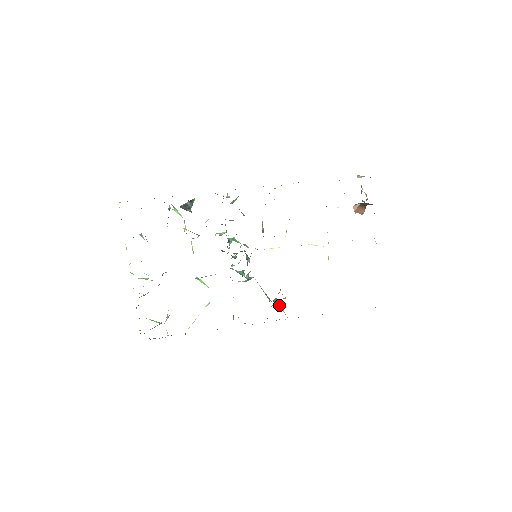
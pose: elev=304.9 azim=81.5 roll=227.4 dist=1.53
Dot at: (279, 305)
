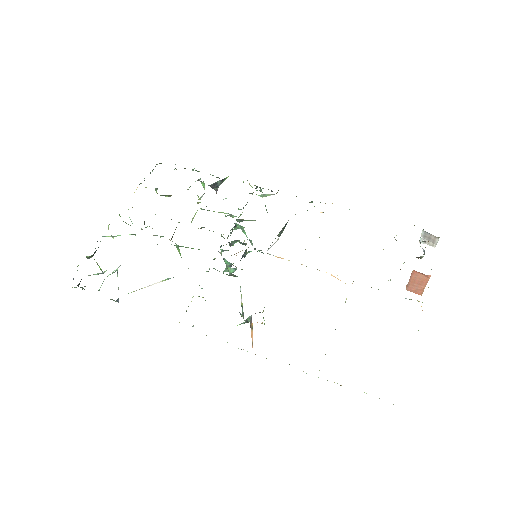
Dot at: (251, 328)
